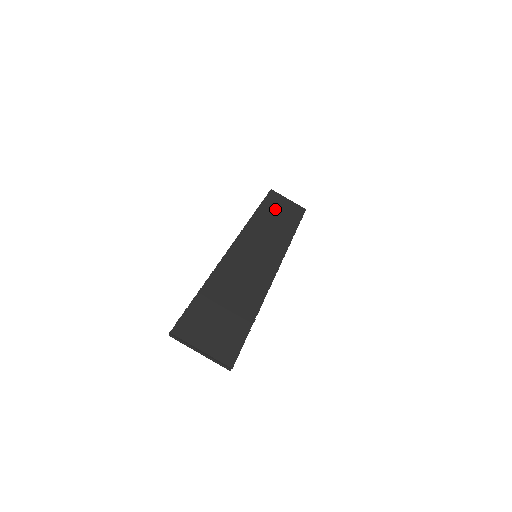
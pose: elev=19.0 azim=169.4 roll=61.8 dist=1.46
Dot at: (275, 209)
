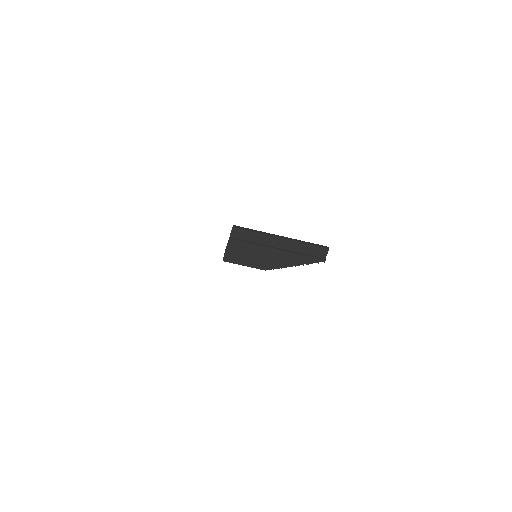
Dot at: occluded
